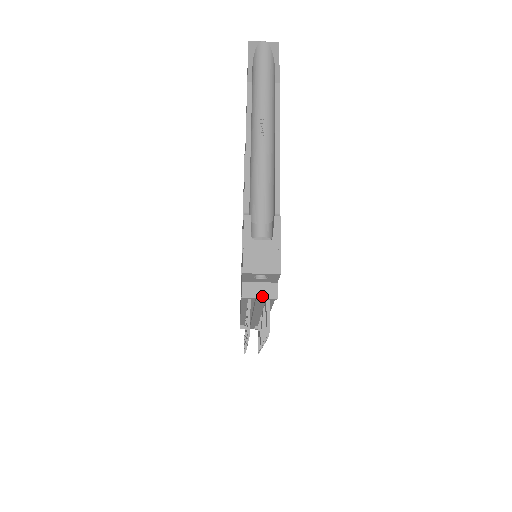
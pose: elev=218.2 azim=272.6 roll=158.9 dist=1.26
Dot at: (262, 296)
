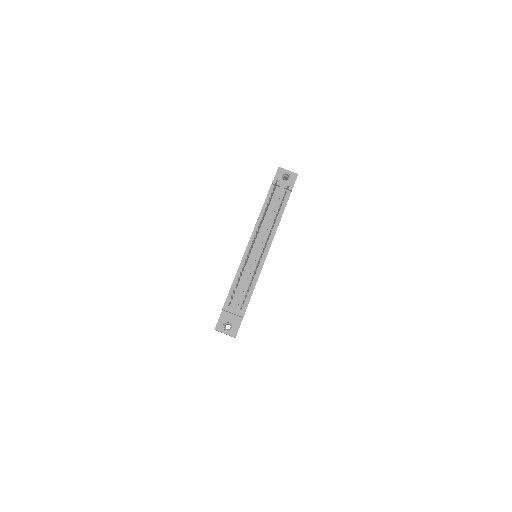
Dot at: (284, 185)
